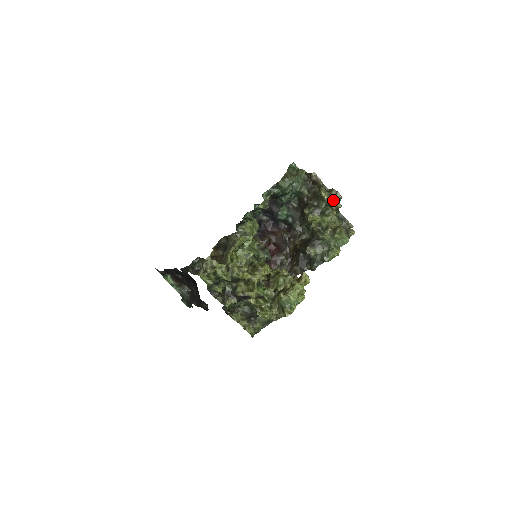
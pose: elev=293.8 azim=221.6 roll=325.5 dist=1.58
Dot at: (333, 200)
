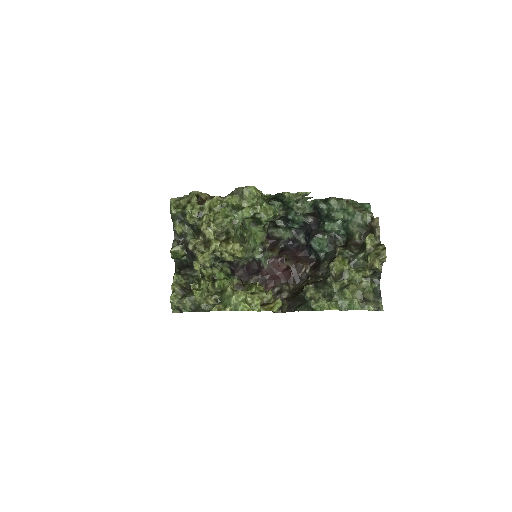
Dot at: (374, 255)
